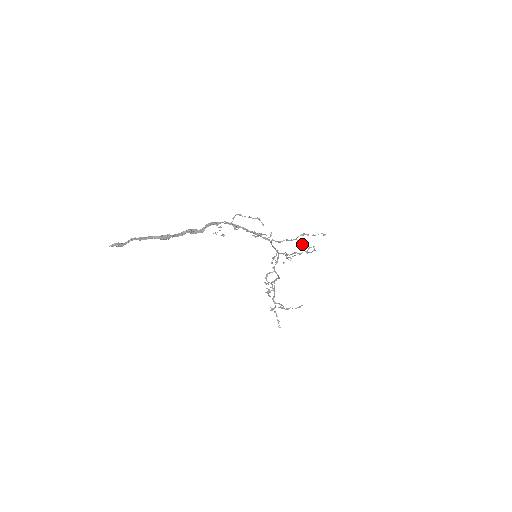
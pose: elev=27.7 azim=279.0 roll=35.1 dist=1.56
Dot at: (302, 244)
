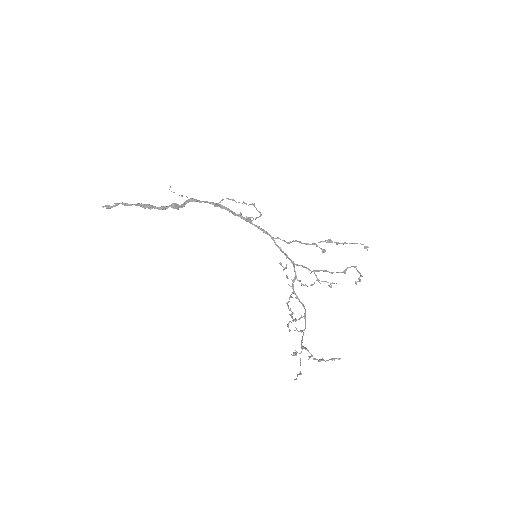
Dot at: (324, 252)
